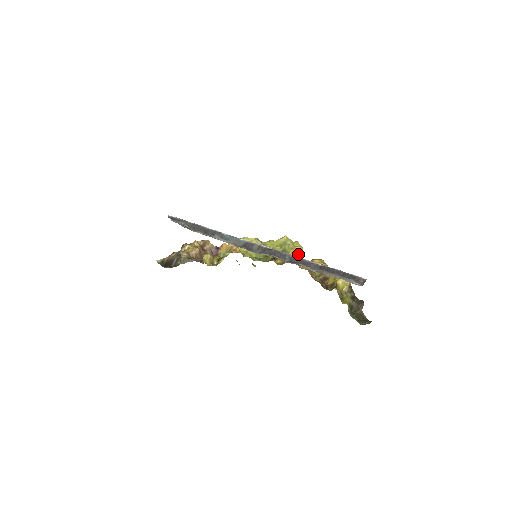
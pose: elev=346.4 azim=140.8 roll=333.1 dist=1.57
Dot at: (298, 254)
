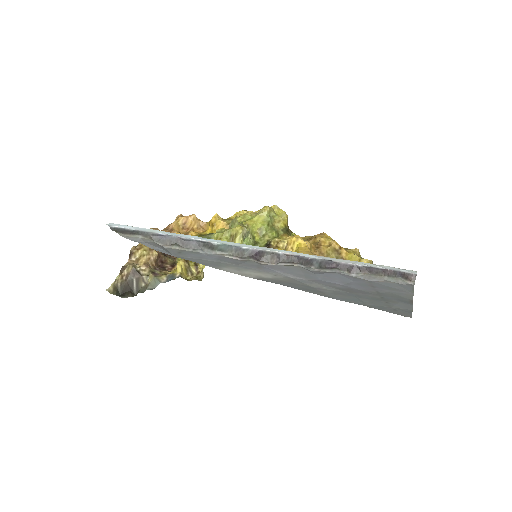
Dot at: (287, 226)
